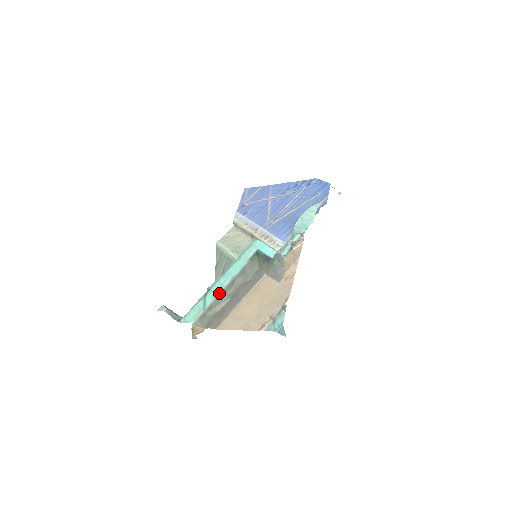
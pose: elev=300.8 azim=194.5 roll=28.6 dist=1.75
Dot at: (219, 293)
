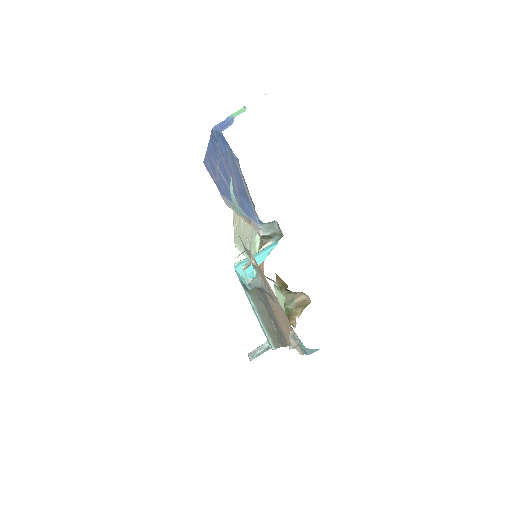
Dot at: (262, 324)
